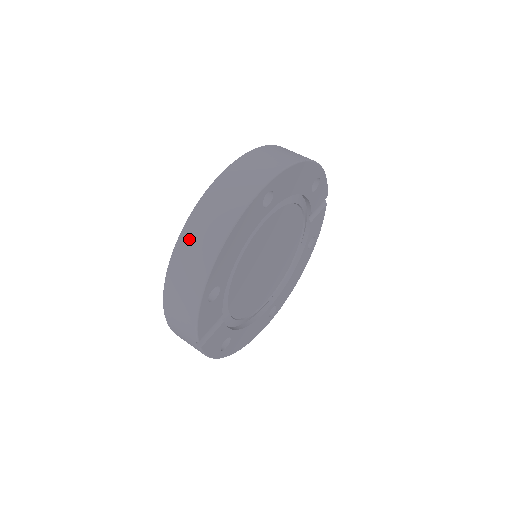
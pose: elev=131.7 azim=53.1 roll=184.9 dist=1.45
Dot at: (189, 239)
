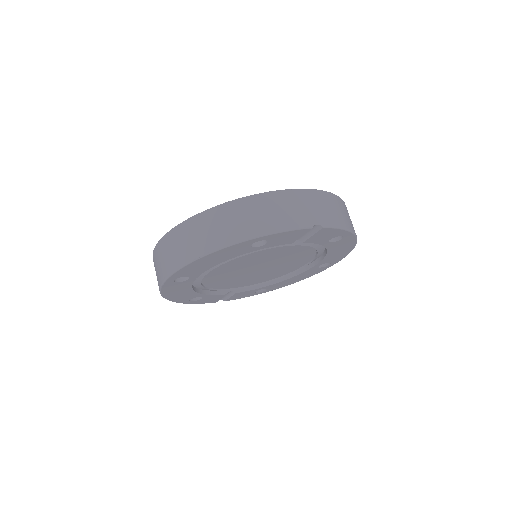
Dot at: occluded
